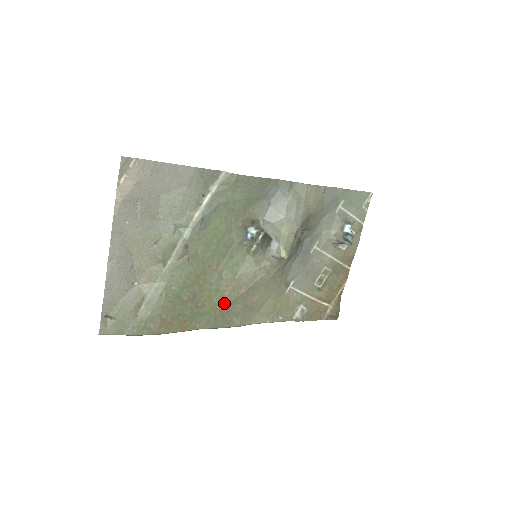
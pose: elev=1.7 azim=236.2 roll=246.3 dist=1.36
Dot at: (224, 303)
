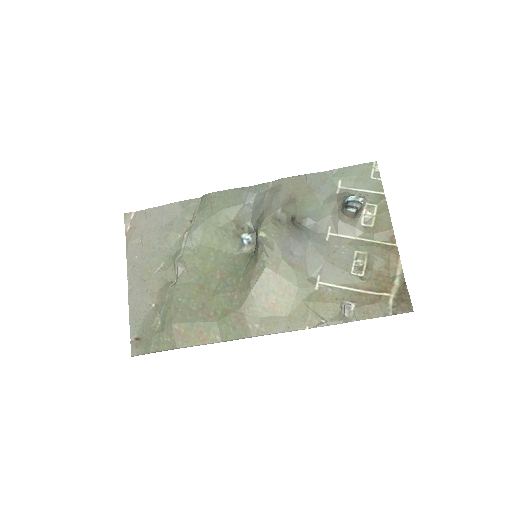
Dot at: (236, 308)
